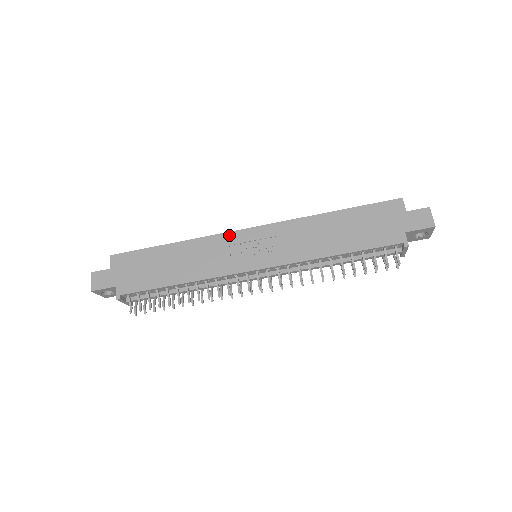
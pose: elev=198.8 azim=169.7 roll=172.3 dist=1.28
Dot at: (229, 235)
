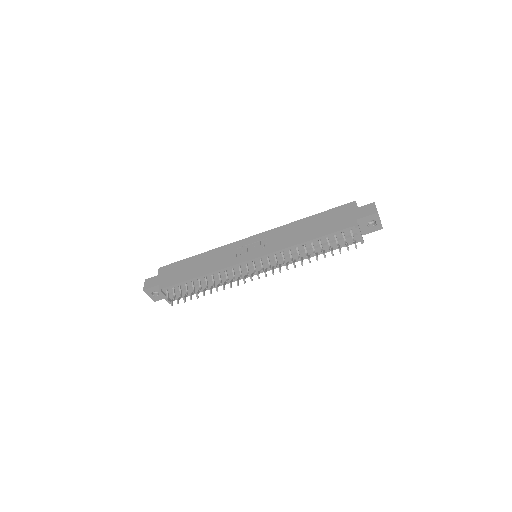
Dot at: (237, 243)
